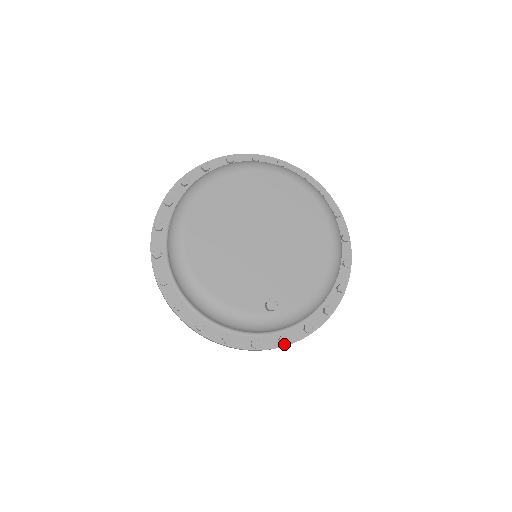
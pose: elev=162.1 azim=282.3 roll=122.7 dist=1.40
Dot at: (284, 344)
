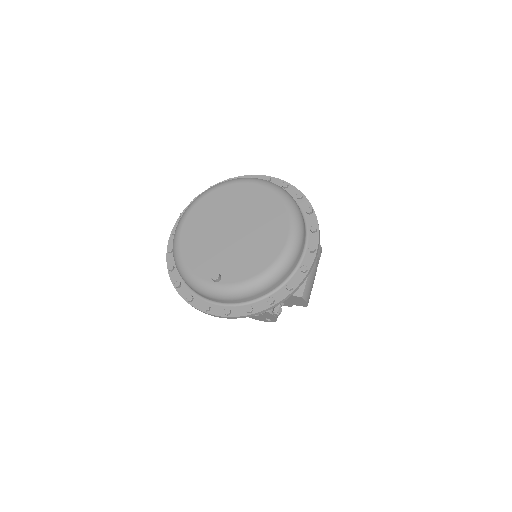
Dot at: (227, 315)
